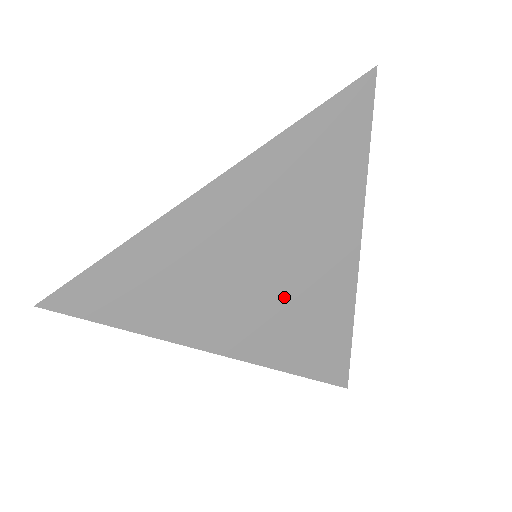
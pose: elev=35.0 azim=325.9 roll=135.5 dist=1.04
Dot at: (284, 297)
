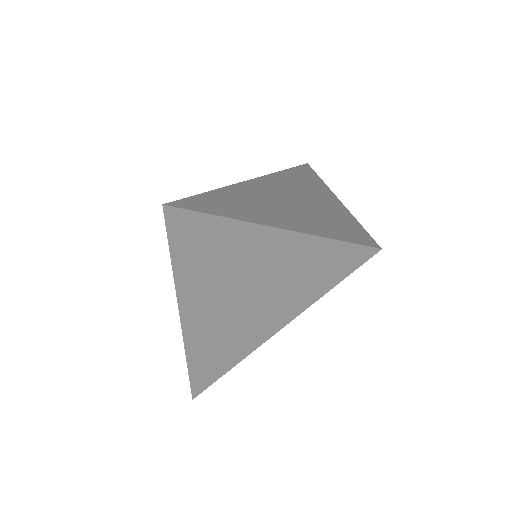
Dot at: occluded
